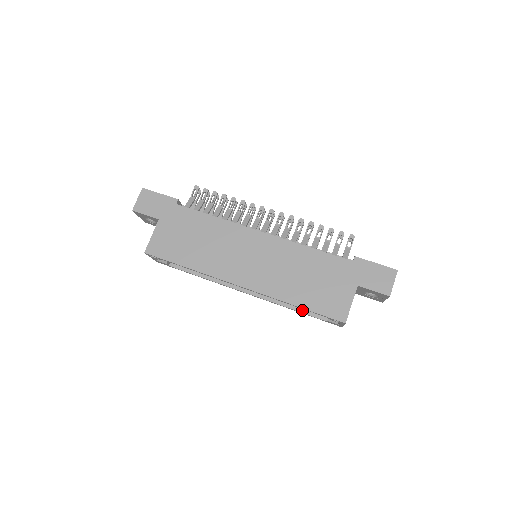
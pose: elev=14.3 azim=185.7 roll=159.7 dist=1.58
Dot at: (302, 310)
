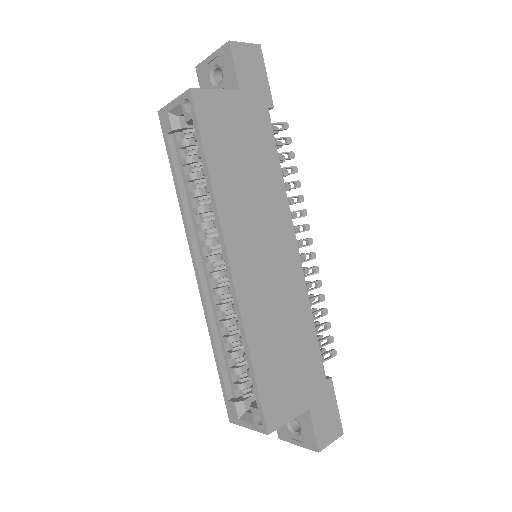
Dot at: (222, 360)
